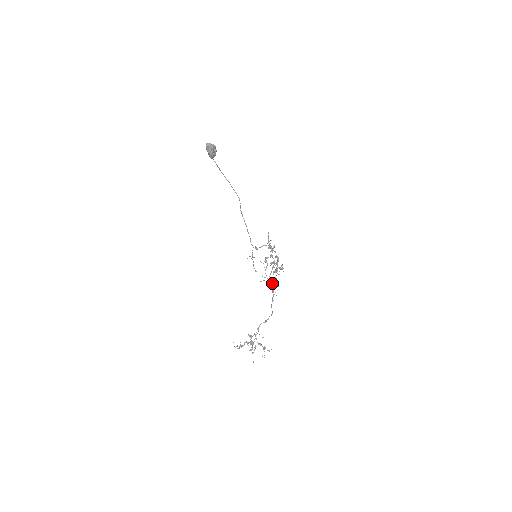
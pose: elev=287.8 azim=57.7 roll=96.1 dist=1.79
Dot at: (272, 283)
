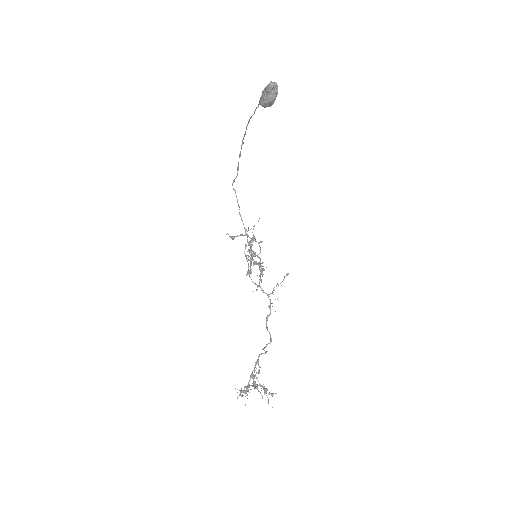
Dot at: occluded
